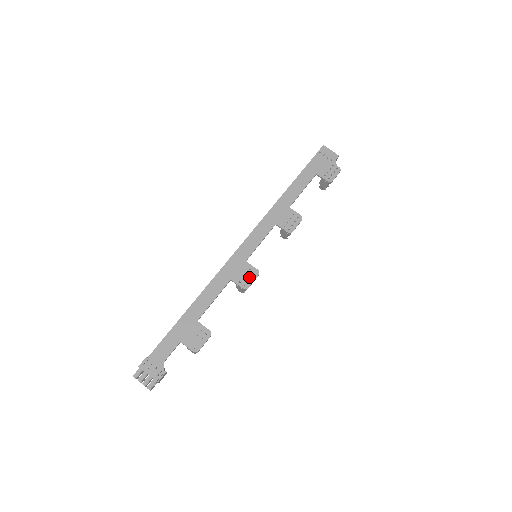
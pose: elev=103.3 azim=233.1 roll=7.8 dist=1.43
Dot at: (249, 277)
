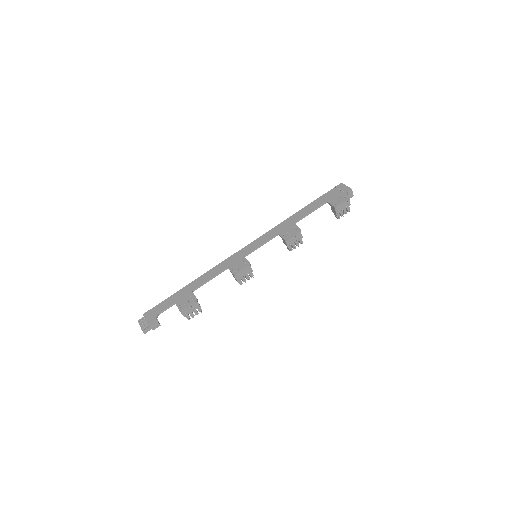
Dot at: (241, 267)
